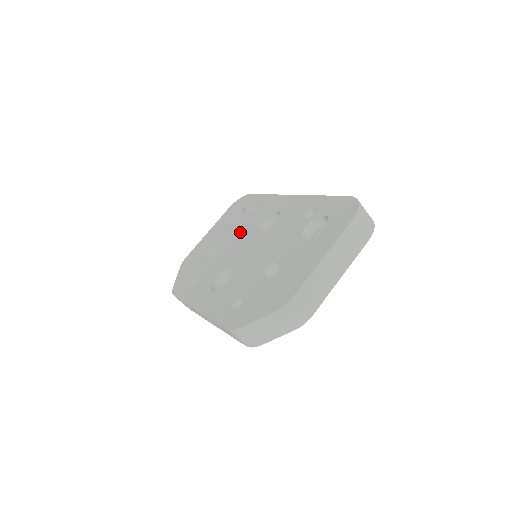
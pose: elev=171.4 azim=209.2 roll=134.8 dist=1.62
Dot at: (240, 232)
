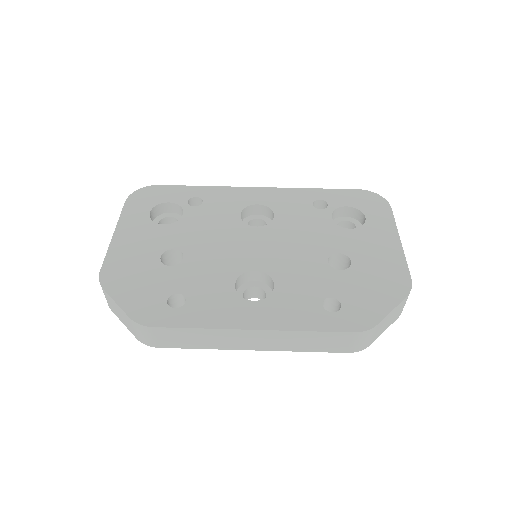
Dot at: (209, 229)
